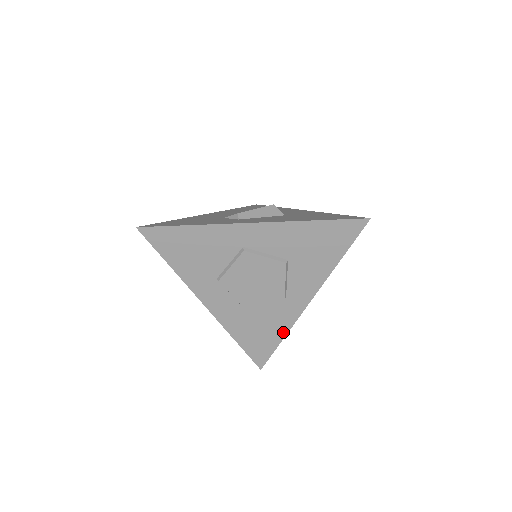
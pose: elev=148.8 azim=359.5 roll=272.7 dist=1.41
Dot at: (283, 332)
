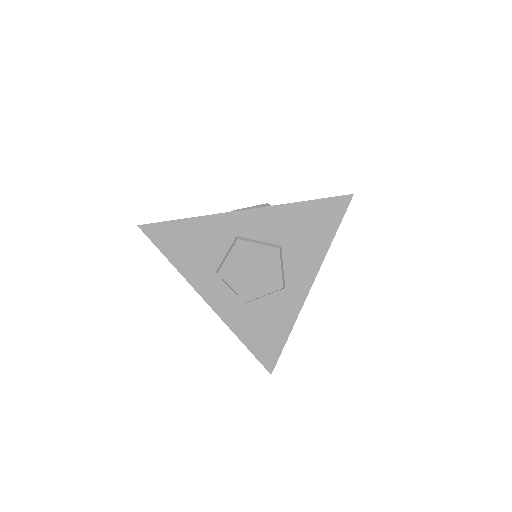
Dot at: (288, 328)
